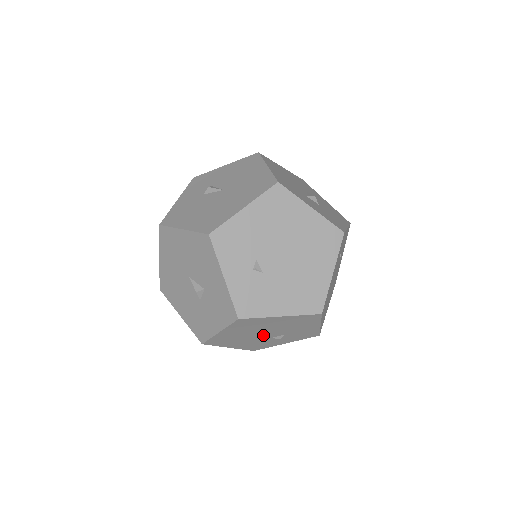
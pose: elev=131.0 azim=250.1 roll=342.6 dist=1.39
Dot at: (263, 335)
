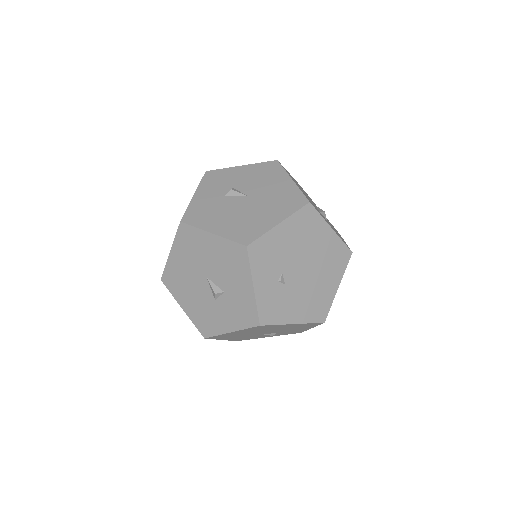
Dot at: (261, 333)
